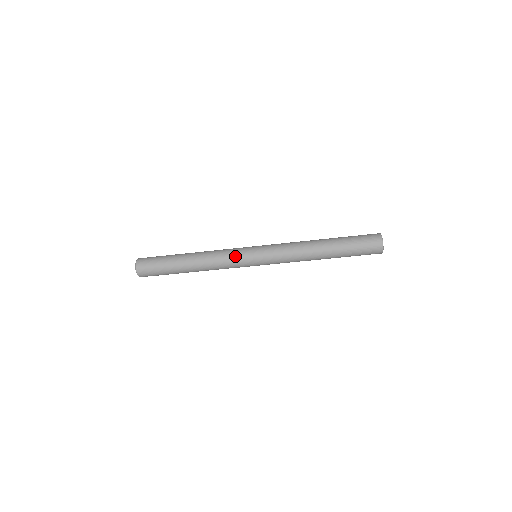
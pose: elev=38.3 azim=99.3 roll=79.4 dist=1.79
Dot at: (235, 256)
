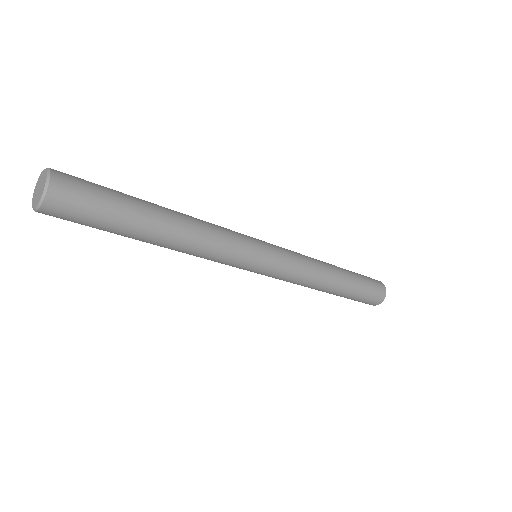
Dot at: (241, 246)
